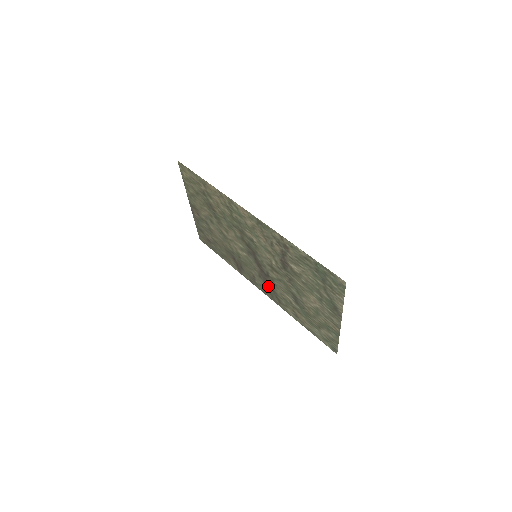
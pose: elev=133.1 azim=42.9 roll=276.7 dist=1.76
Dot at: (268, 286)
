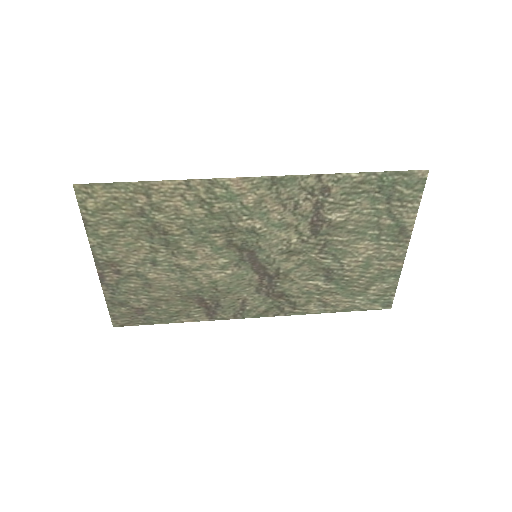
Dot at: (274, 295)
